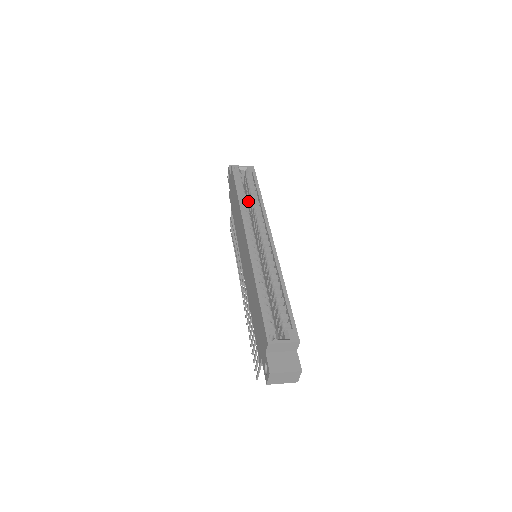
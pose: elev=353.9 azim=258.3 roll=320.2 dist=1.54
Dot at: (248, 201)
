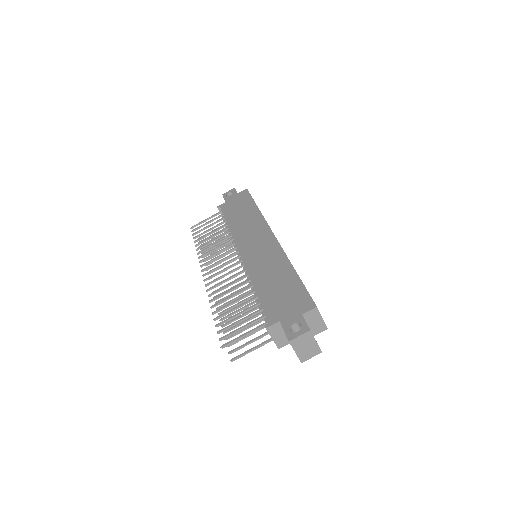
Dot at: occluded
